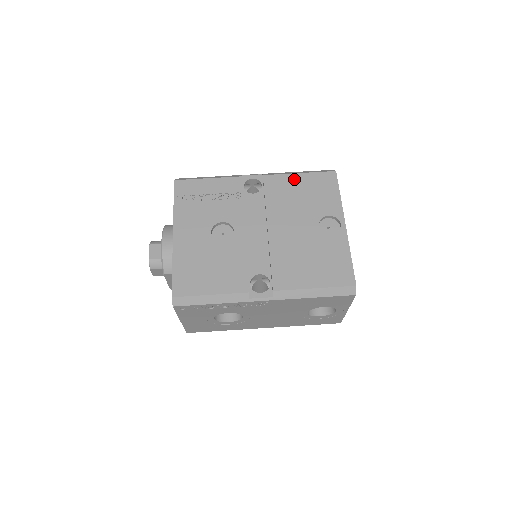
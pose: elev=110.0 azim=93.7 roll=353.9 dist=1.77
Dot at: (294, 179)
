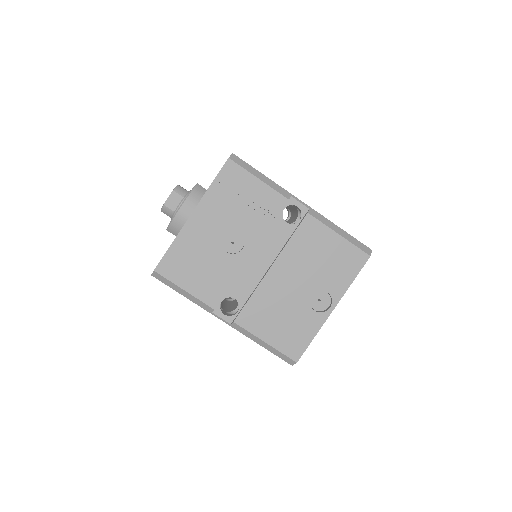
Dot at: (330, 237)
